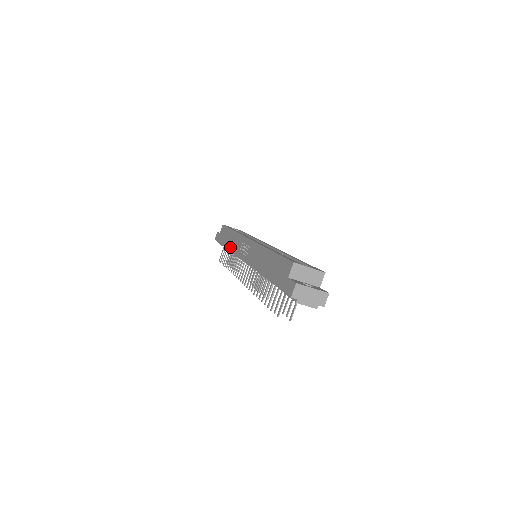
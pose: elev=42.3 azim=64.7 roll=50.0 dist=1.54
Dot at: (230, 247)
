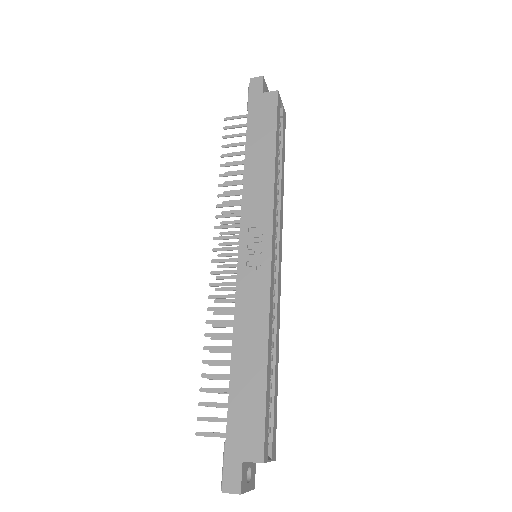
Dot at: (249, 177)
